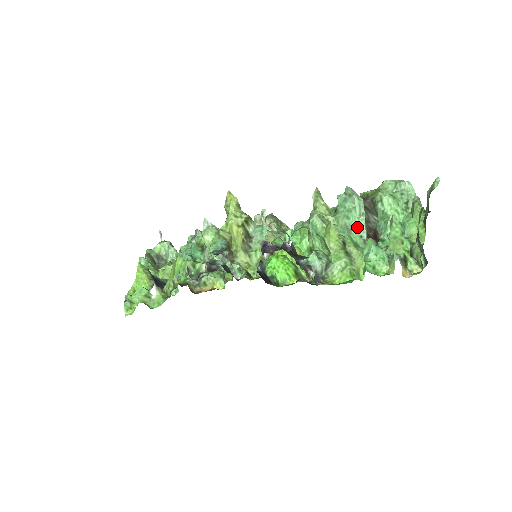
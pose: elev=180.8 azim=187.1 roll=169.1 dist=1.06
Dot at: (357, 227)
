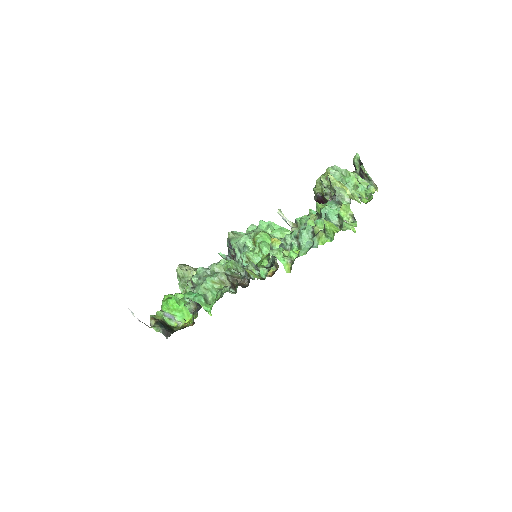
Dot at: occluded
